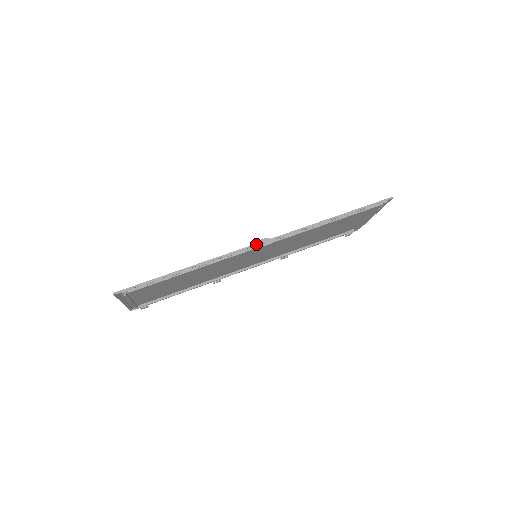
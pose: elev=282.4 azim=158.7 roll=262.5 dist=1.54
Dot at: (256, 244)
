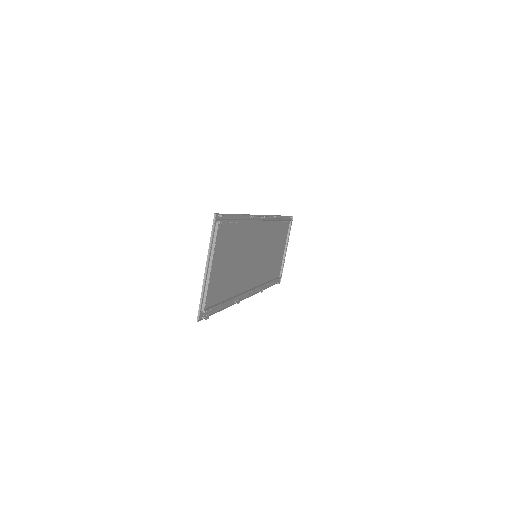
Dot at: (262, 215)
